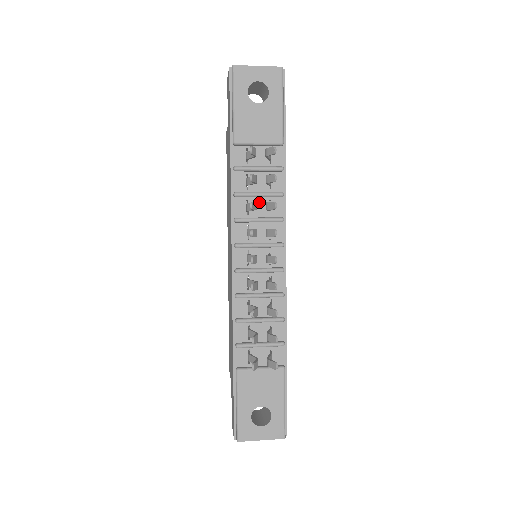
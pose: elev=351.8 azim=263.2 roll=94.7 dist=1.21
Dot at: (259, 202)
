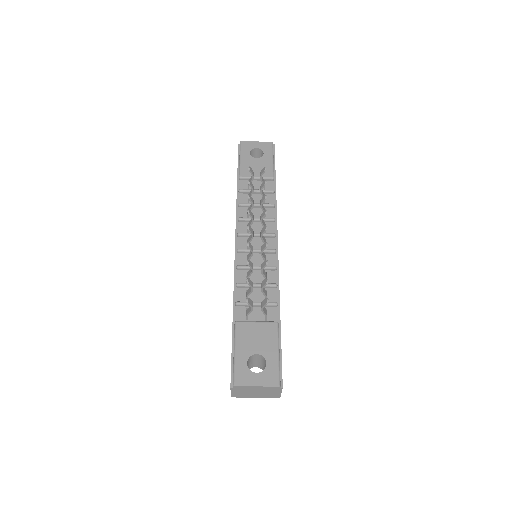
Dot at: (257, 210)
